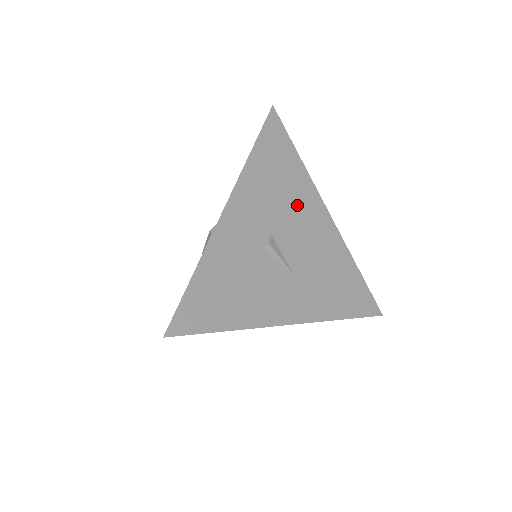
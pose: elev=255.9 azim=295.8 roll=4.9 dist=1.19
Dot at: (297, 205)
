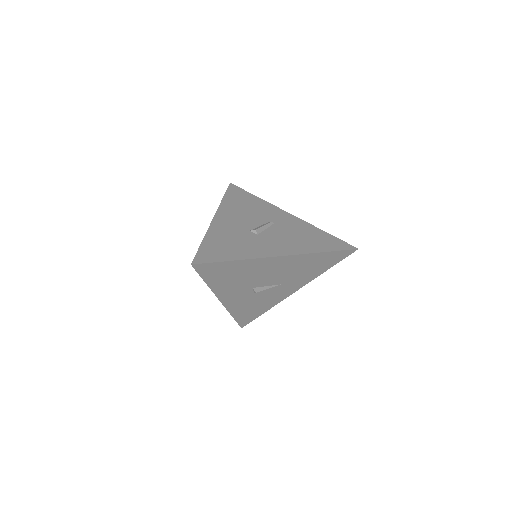
Dot at: (256, 272)
